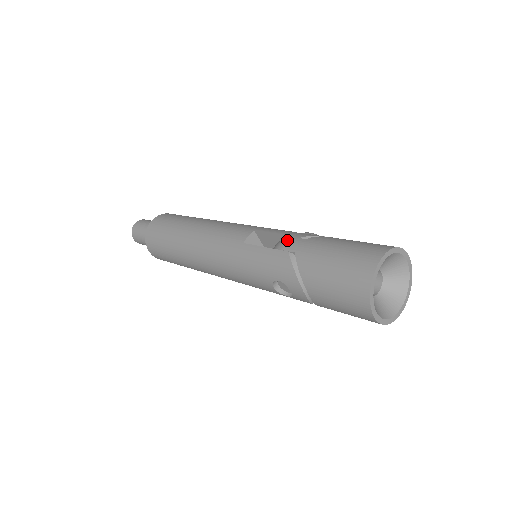
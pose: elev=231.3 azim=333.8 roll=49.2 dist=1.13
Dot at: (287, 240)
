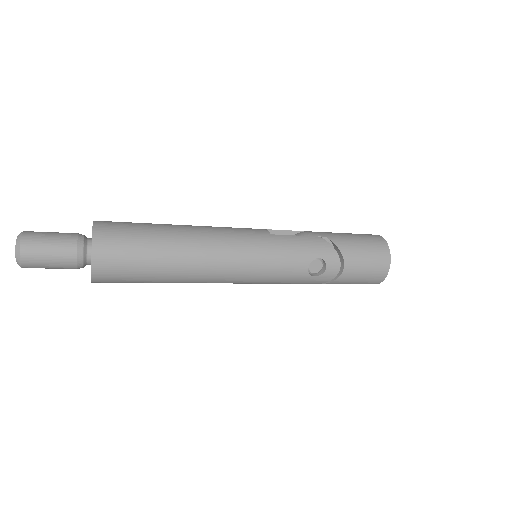
Dot at: (308, 232)
